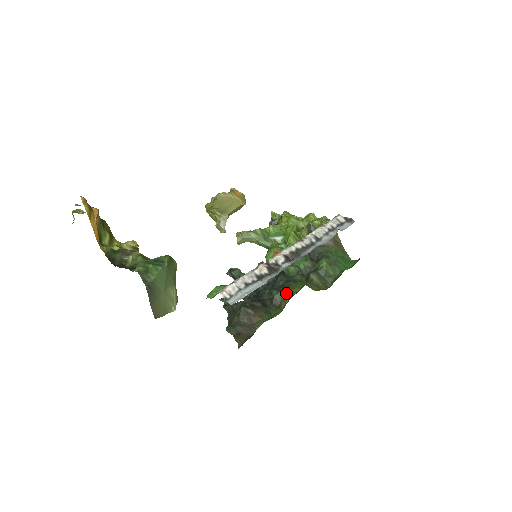
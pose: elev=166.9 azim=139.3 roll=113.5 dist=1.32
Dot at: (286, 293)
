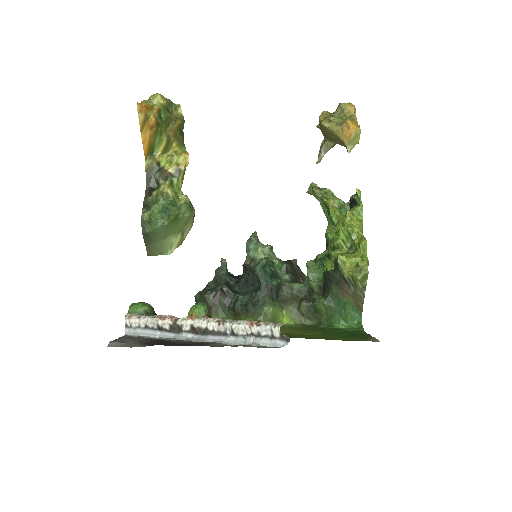
Dot at: (241, 314)
